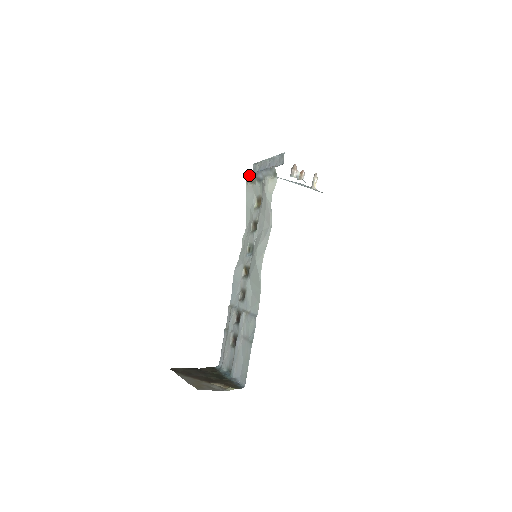
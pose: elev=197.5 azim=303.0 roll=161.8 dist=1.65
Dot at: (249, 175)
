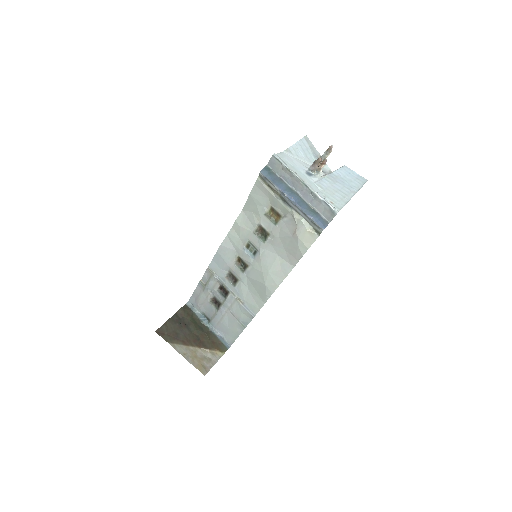
Dot at: (269, 181)
